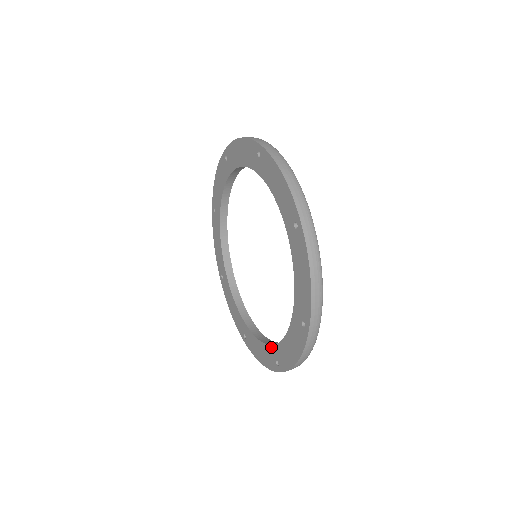
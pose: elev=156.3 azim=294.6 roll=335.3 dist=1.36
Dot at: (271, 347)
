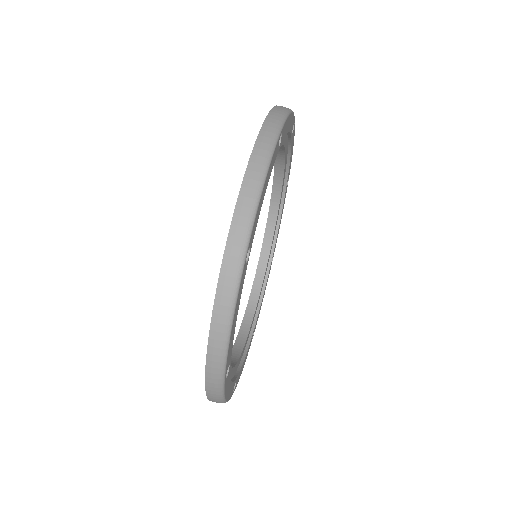
Dot at: occluded
